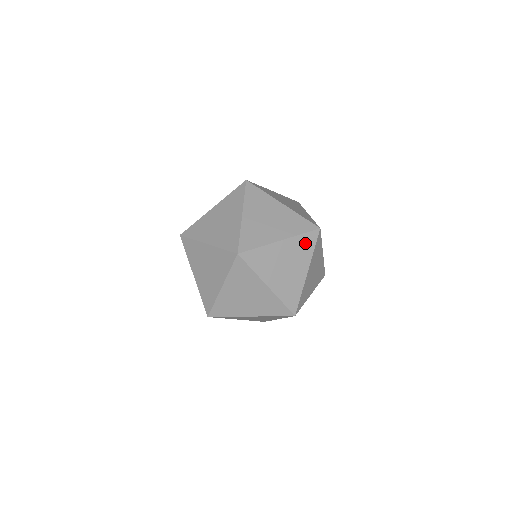
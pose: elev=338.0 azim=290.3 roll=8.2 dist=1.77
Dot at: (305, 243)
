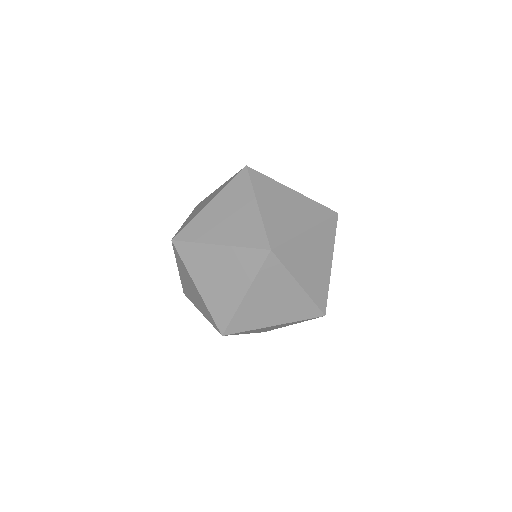
Dot at: (327, 231)
